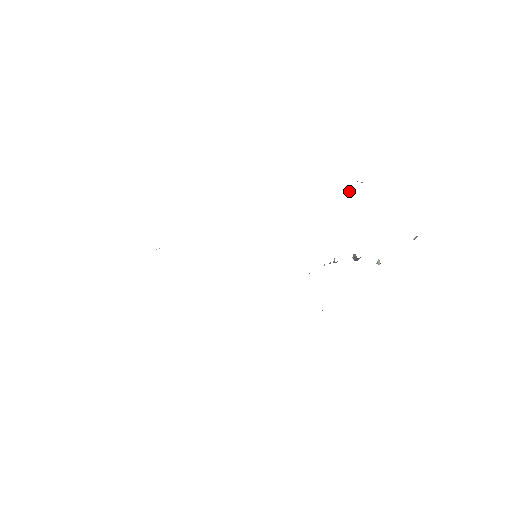
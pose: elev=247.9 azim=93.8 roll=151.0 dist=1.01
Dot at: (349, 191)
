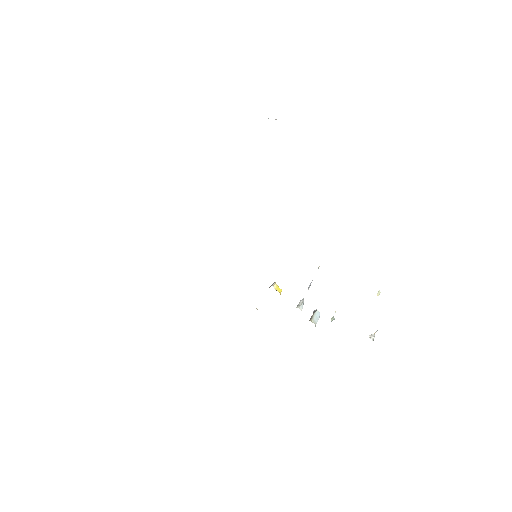
Dot at: (379, 291)
